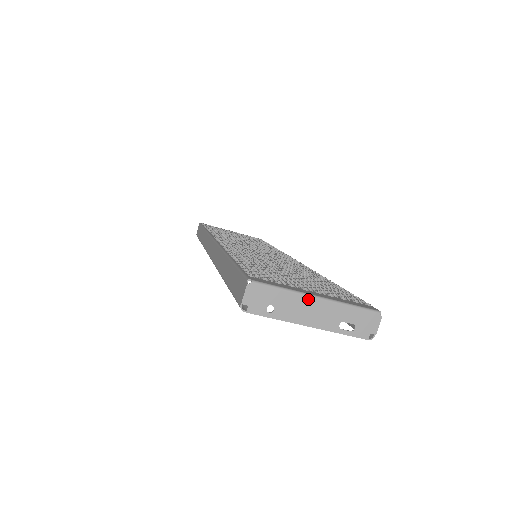
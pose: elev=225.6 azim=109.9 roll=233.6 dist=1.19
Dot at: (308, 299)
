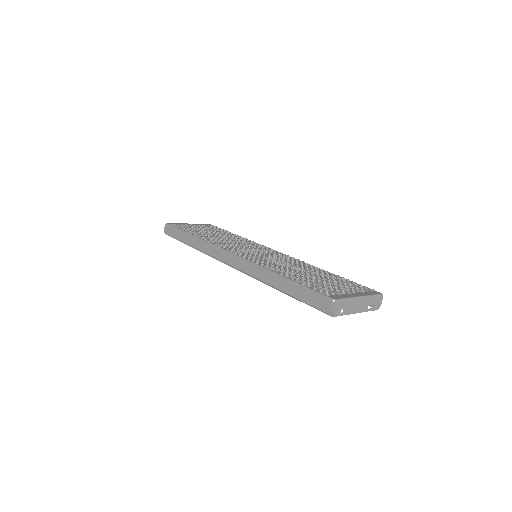
Dot at: (357, 300)
